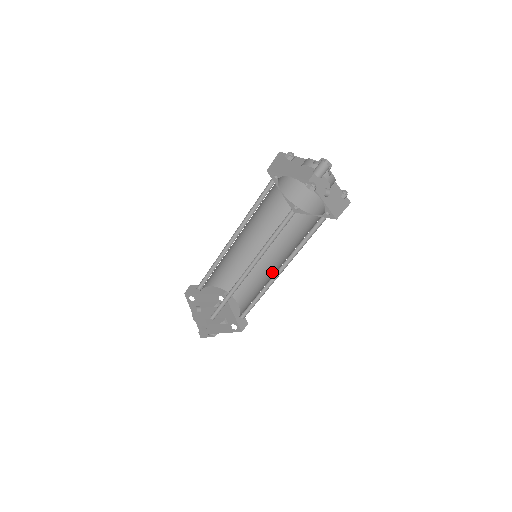
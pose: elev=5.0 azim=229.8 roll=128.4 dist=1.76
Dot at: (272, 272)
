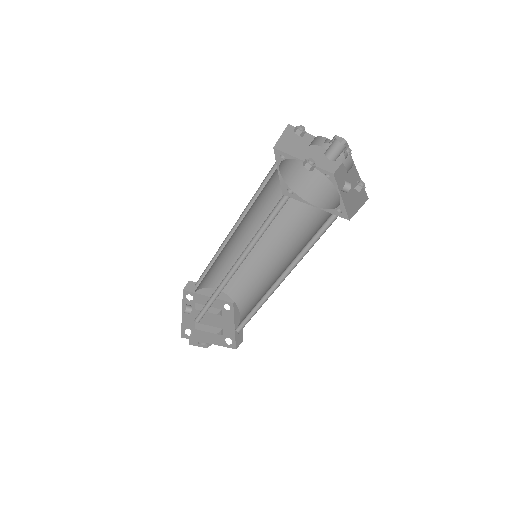
Dot at: (275, 281)
